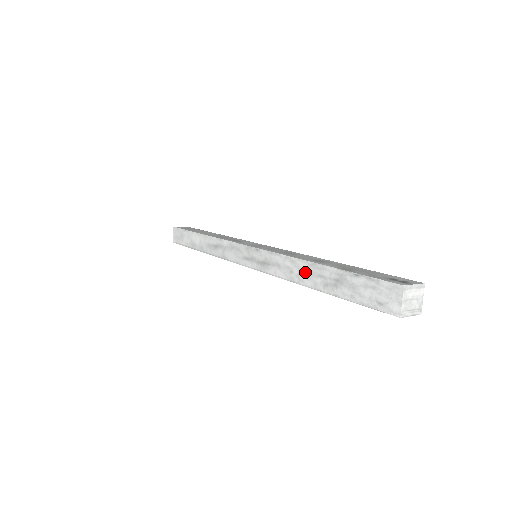
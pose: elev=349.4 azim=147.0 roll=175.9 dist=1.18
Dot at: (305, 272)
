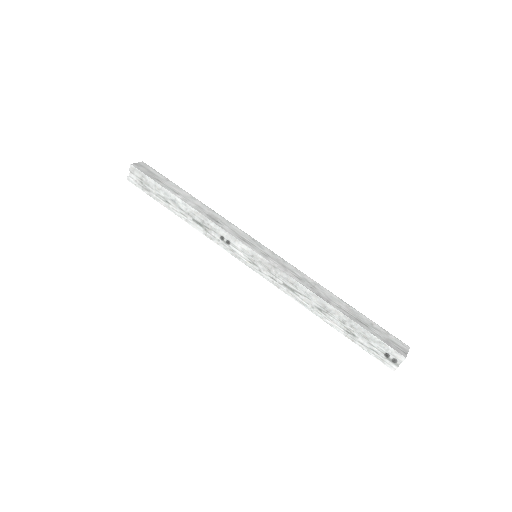
Dot at: occluded
